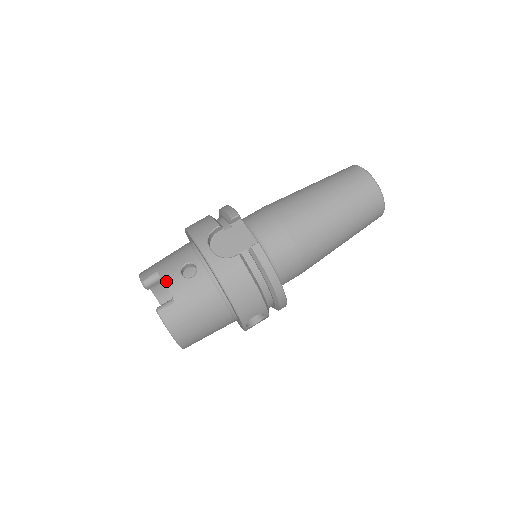
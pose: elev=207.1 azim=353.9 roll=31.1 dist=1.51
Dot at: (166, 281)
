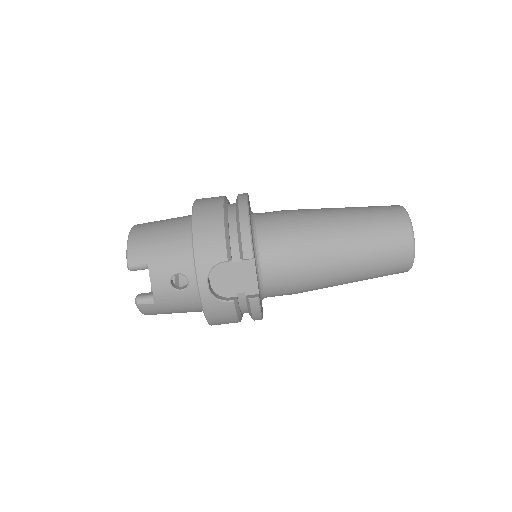
Dot at: (153, 283)
